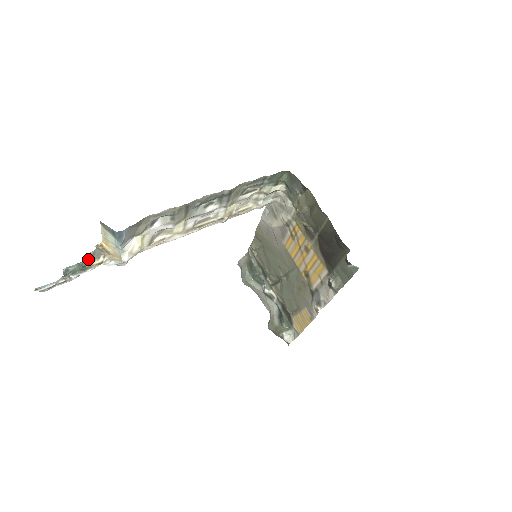
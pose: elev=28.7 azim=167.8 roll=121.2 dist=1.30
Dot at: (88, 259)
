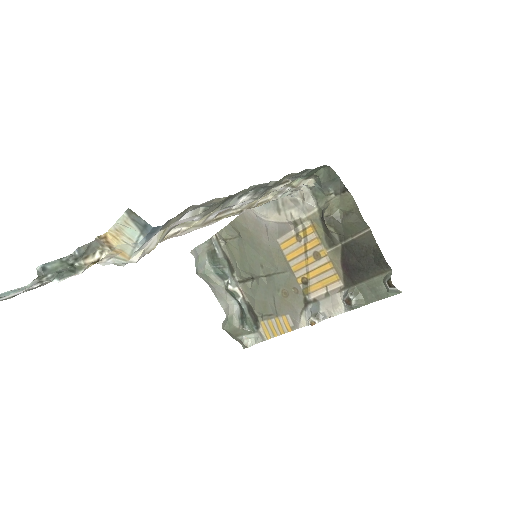
Dot at: (79, 254)
